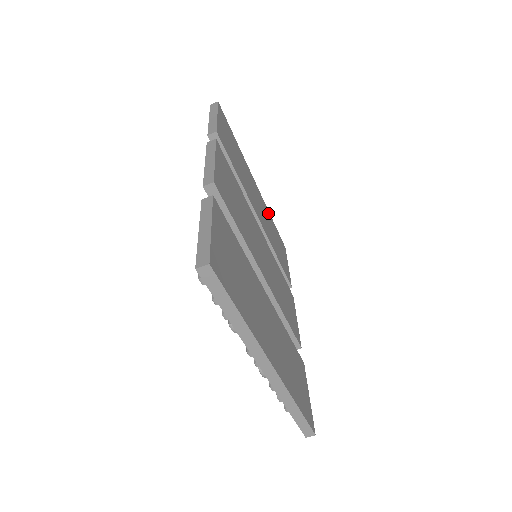
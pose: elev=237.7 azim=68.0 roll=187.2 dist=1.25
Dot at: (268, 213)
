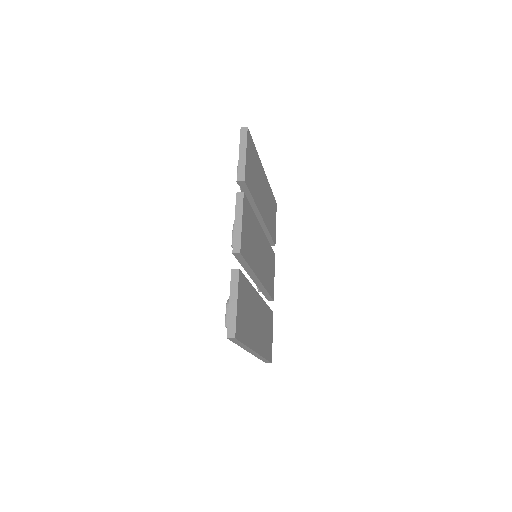
Dot at: (269, 189)
